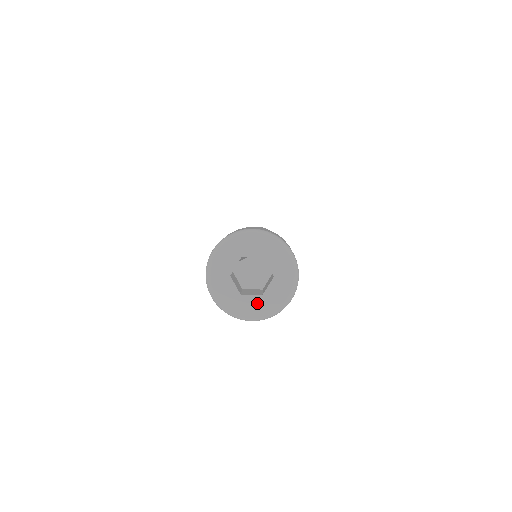
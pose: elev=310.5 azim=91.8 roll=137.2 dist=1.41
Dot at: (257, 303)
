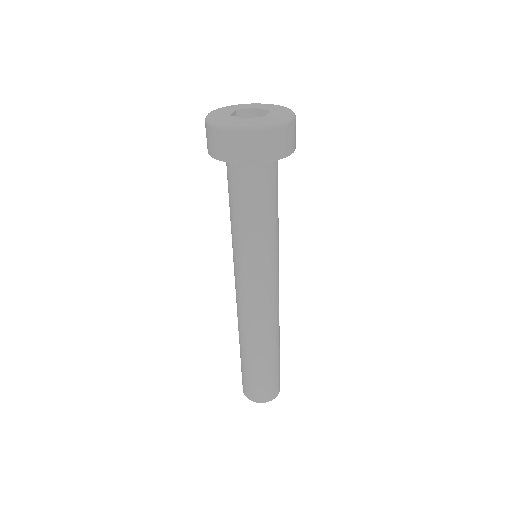
Dot at: (263, 119)
